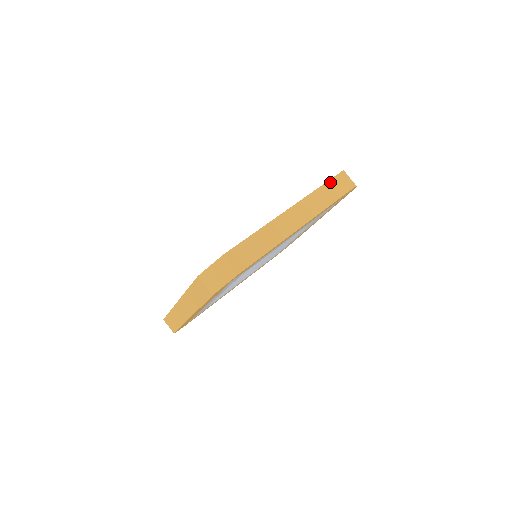
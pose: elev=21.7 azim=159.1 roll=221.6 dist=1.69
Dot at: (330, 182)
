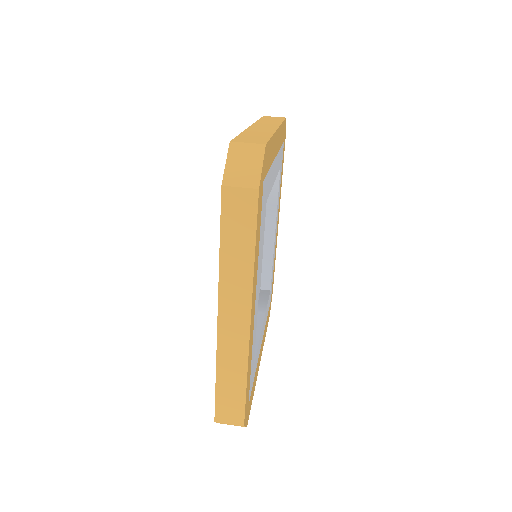
Dot at: occluded
